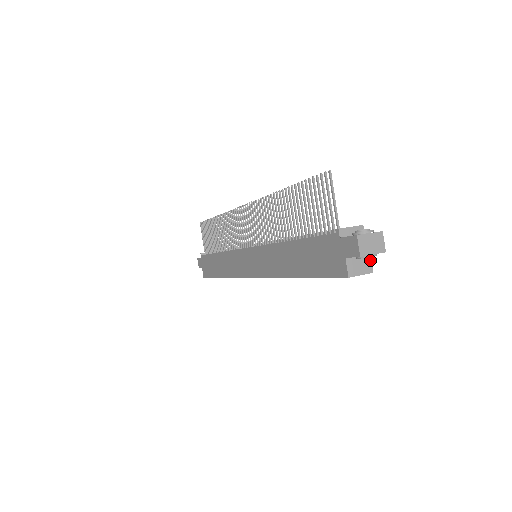
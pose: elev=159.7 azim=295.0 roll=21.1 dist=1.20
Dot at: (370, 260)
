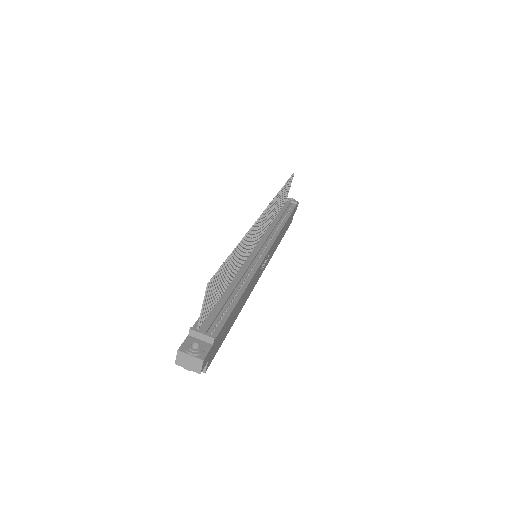
Dot at: (206, 364)
